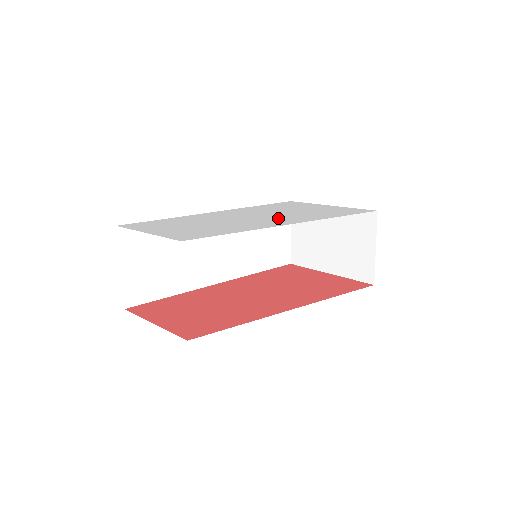
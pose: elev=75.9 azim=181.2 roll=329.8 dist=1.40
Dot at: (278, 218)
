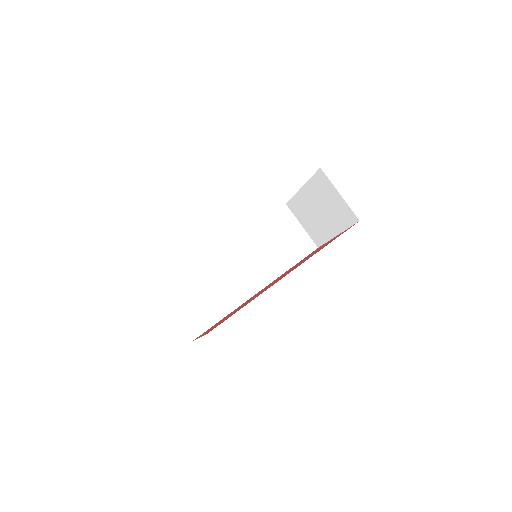
Dot at: occluded
